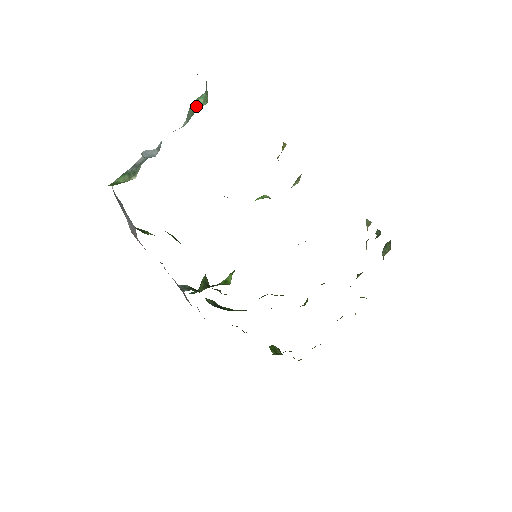
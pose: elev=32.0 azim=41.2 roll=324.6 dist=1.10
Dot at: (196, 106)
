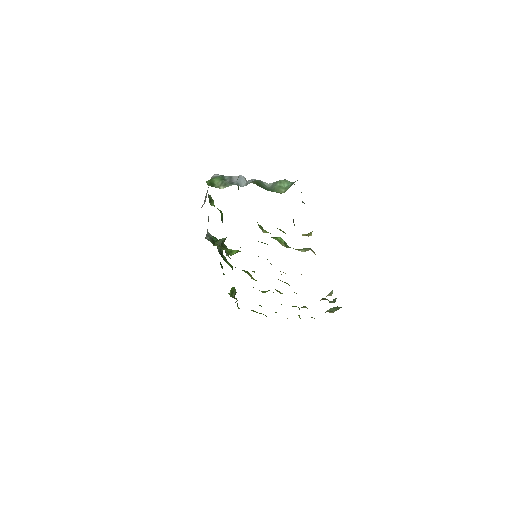
Dot at: (281, 185)
